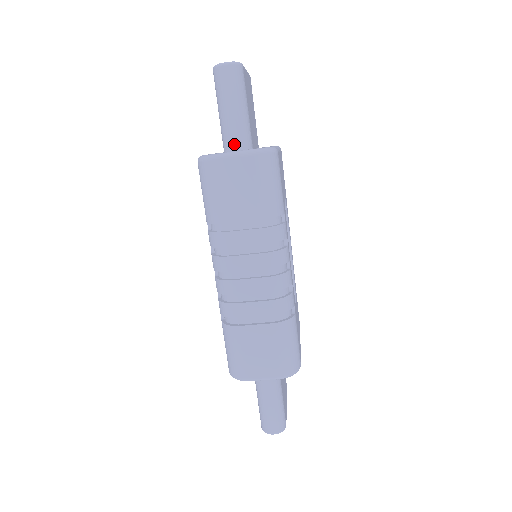
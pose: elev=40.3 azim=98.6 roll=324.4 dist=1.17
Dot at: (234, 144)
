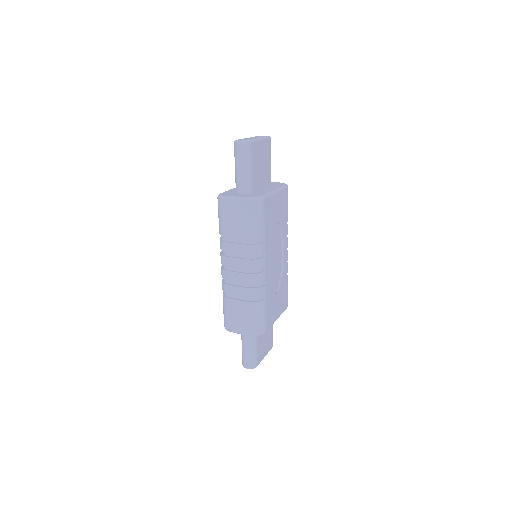
Dot at: (240, 190)
